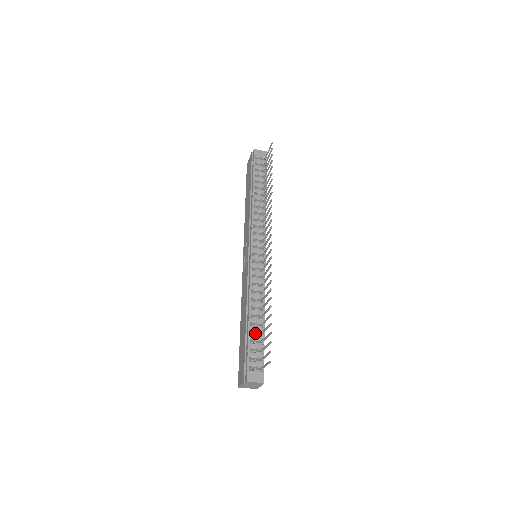
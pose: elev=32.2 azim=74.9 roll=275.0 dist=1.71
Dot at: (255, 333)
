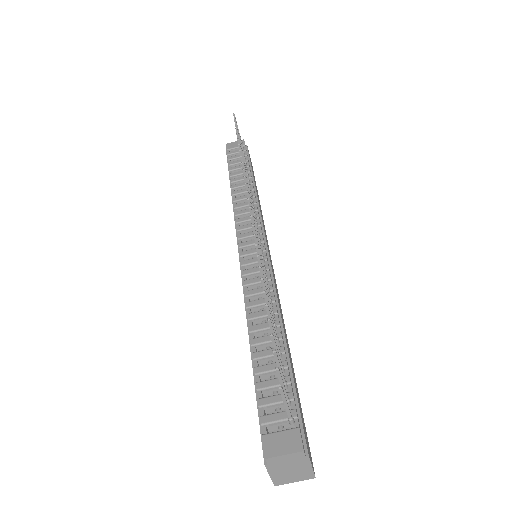
Dot at: (268, 362)
